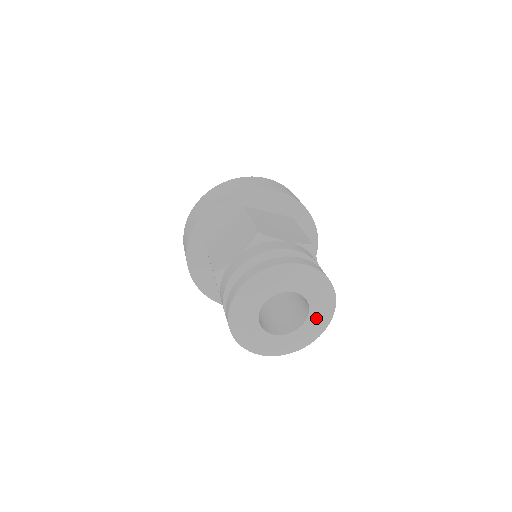
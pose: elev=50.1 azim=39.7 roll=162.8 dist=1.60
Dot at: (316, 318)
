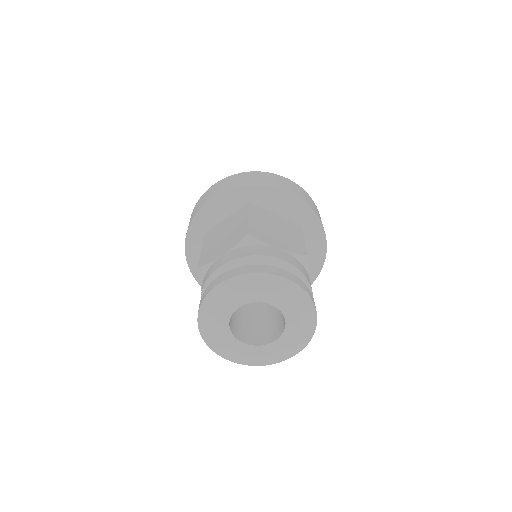
Dot at: (289, 305)
